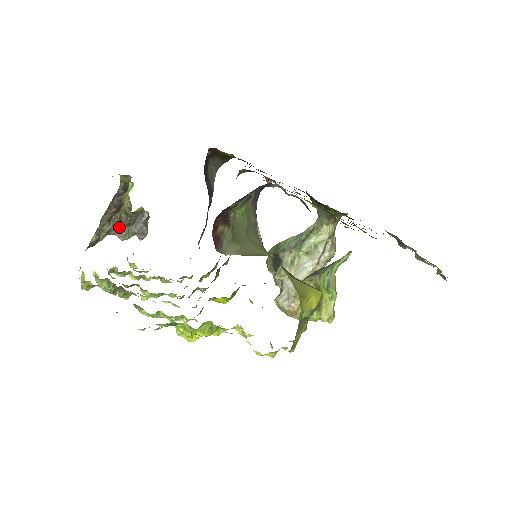
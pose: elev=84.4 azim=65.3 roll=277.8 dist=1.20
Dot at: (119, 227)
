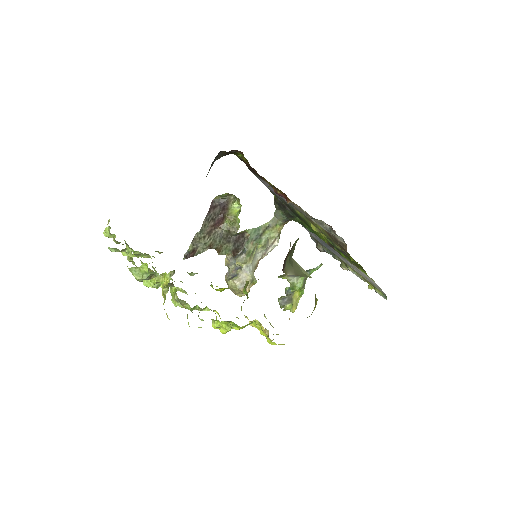
Dot at: (220, 243)
